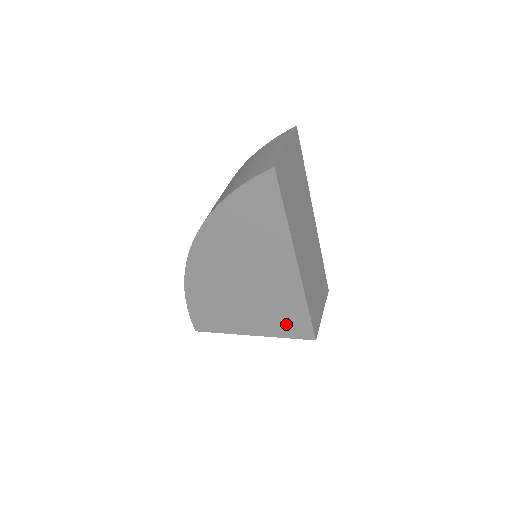
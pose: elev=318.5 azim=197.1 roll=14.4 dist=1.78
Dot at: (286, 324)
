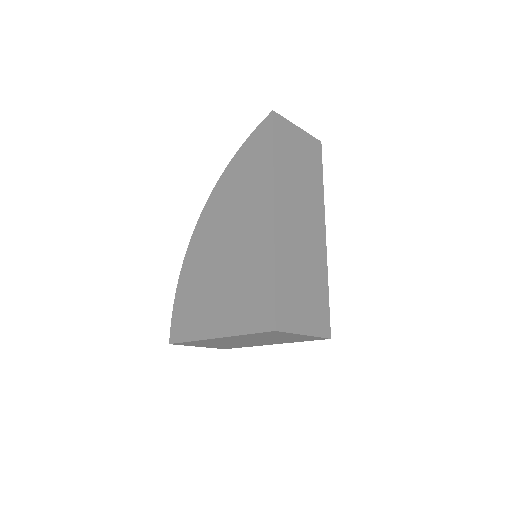
Dot at: (251, 307)
